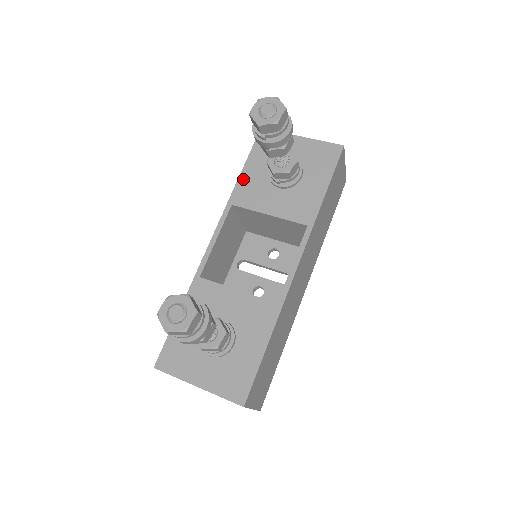
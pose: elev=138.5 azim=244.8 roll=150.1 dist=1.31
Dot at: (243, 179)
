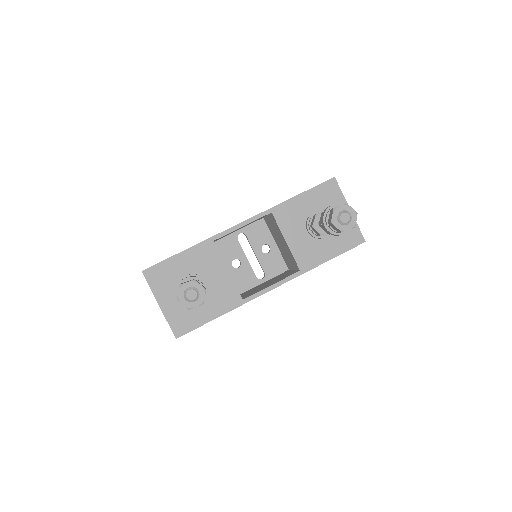
Dot at: (293, 202)
